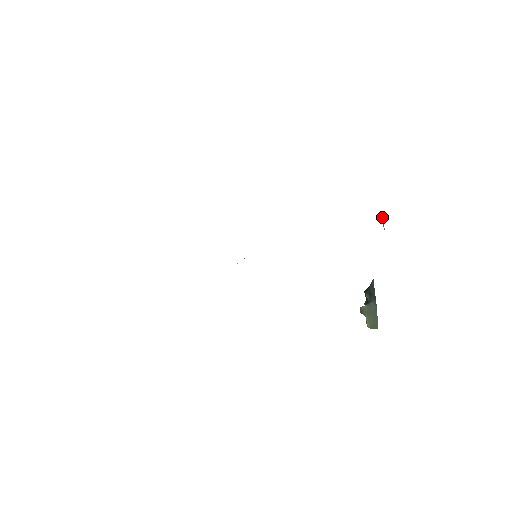
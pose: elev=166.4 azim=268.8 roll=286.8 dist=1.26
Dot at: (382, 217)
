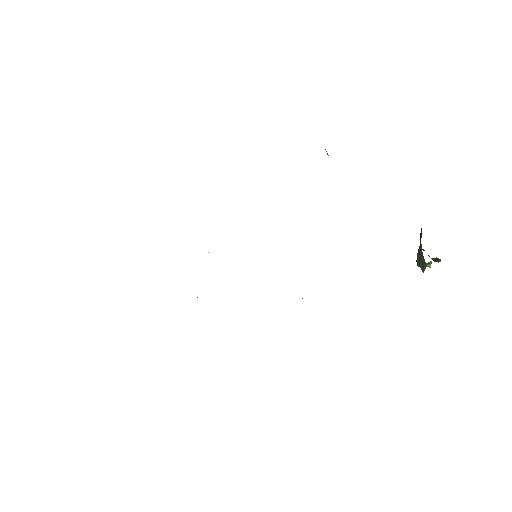
Dot at: (326, 151)
